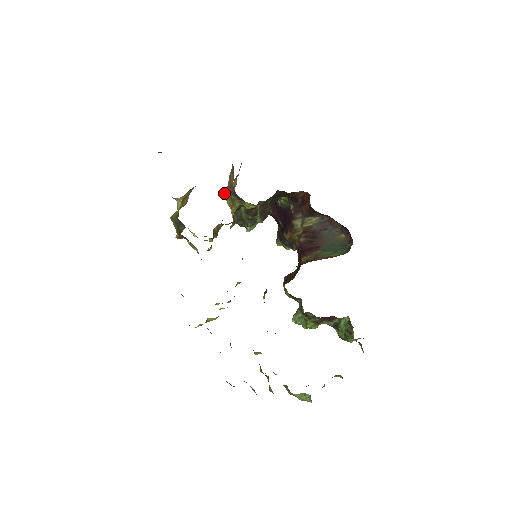
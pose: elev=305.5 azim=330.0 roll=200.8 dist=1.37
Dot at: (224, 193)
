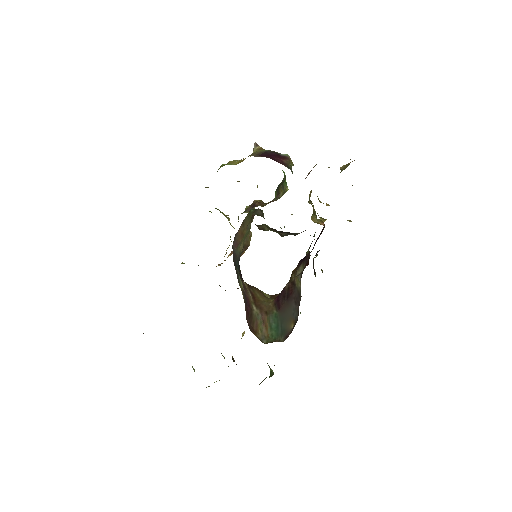
Dot at: occluded
